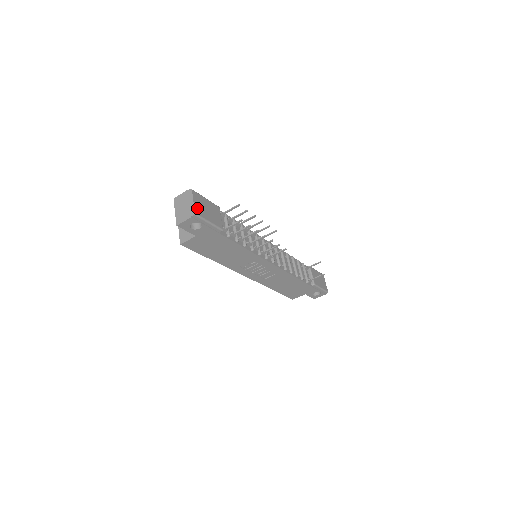
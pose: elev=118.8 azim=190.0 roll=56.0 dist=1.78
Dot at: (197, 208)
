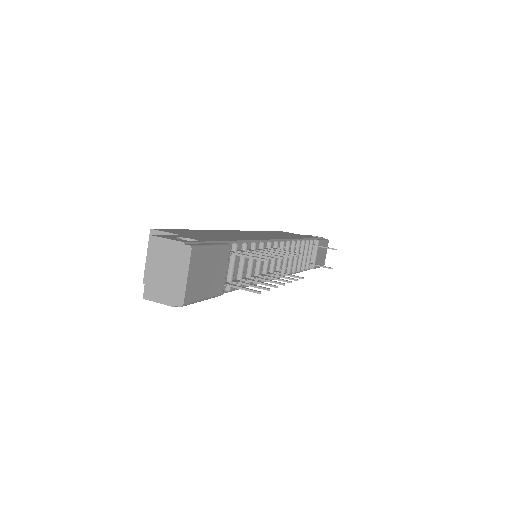
Dot at: (190, 288)
